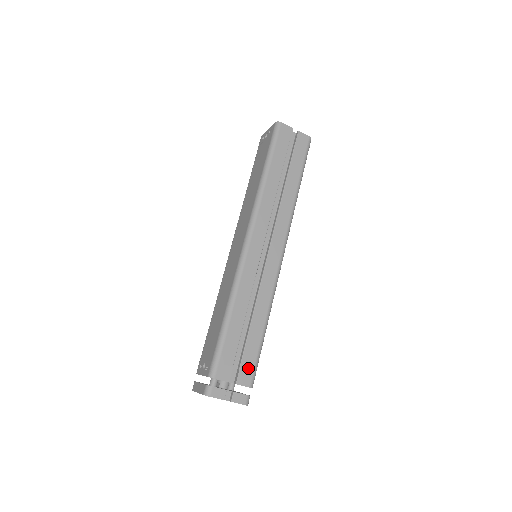
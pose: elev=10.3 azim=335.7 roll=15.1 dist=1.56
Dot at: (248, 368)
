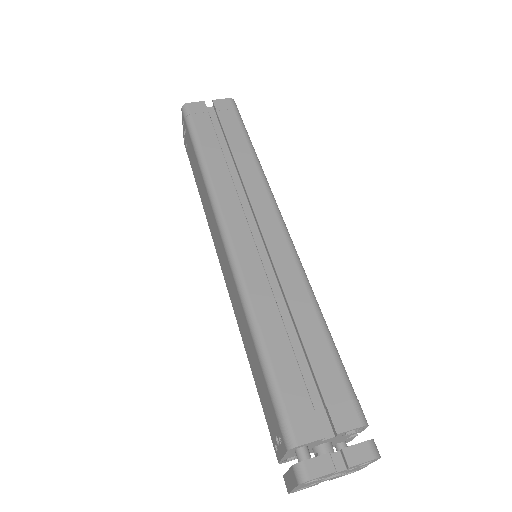
Dot at: (339, 398)
